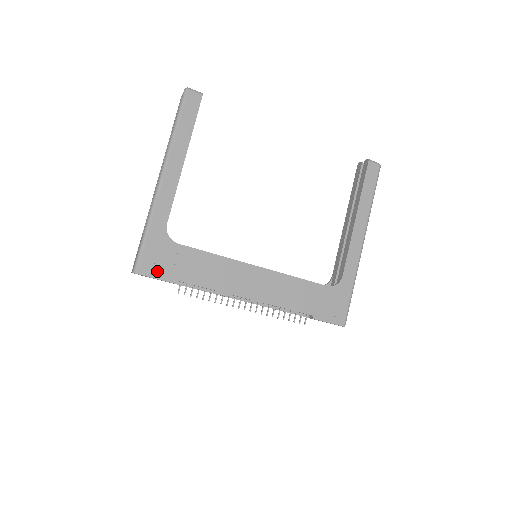
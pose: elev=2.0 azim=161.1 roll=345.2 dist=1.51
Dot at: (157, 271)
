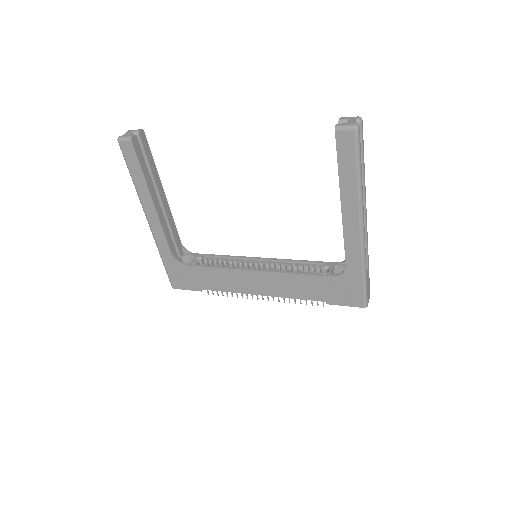
Dot at: (184, 285)
